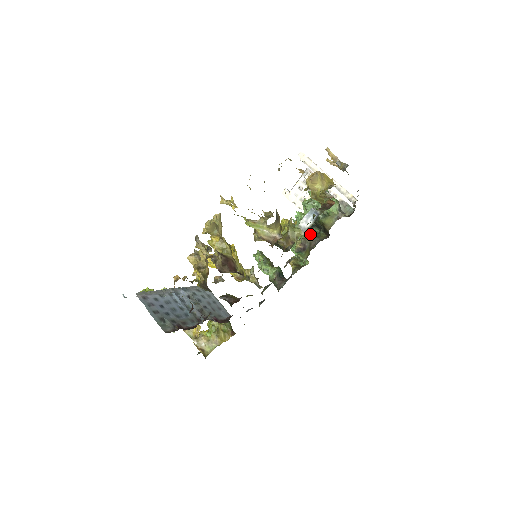
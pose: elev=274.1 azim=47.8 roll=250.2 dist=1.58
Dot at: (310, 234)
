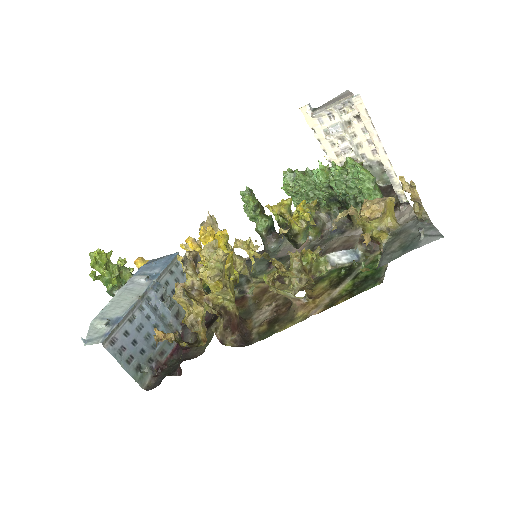
Dot at: (326, 206)
